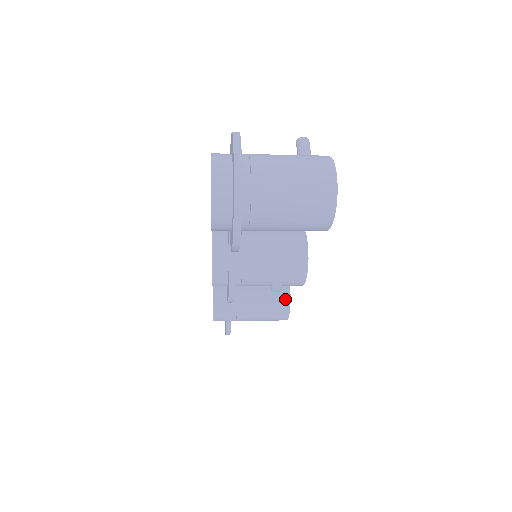
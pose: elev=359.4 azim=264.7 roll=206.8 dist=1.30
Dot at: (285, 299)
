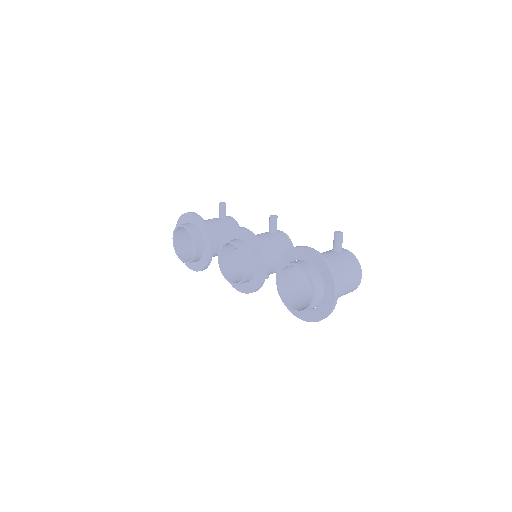
Dot at: occluded
